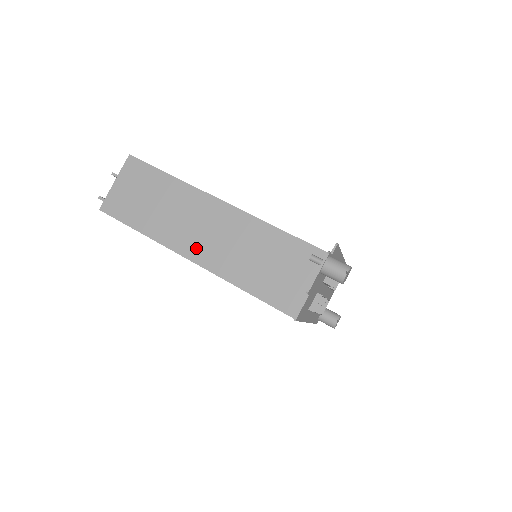
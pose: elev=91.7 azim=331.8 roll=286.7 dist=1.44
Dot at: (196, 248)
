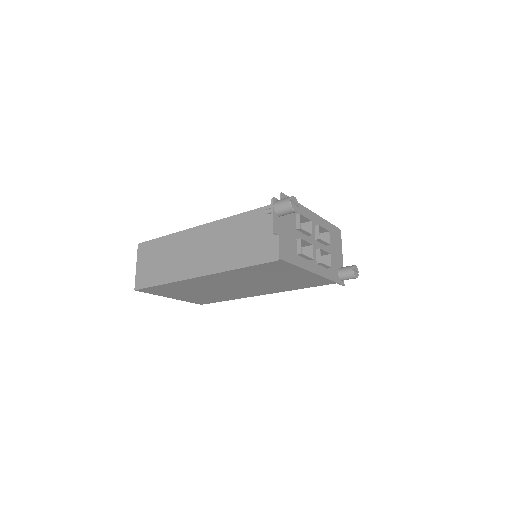
Dot at: (199, 266)
